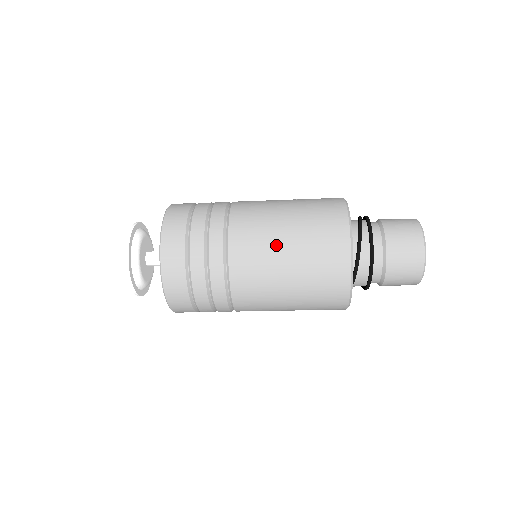
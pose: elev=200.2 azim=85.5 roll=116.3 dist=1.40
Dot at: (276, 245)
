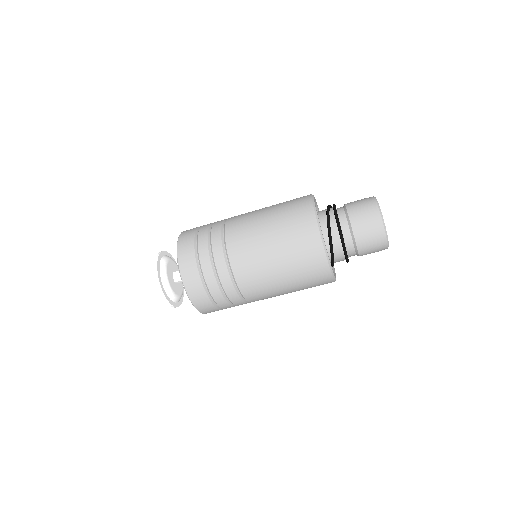
Dot at: (262, 242)
